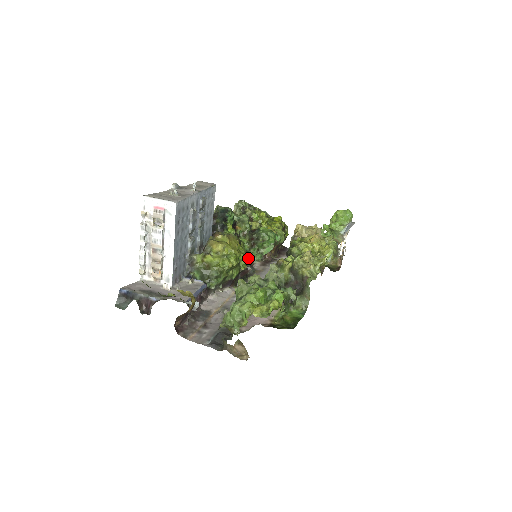
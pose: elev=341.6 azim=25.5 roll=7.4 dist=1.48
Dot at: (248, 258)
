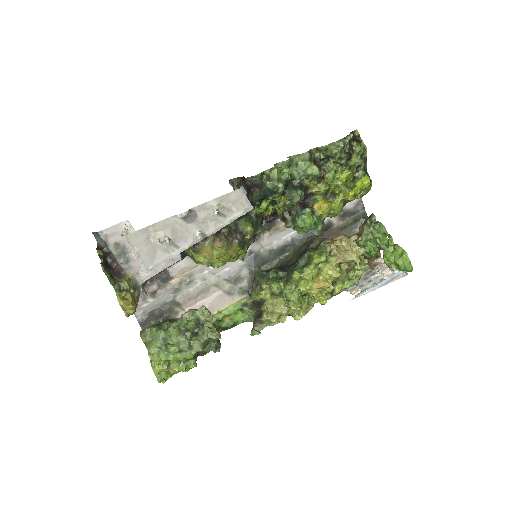
Dot at: (241, 260)
